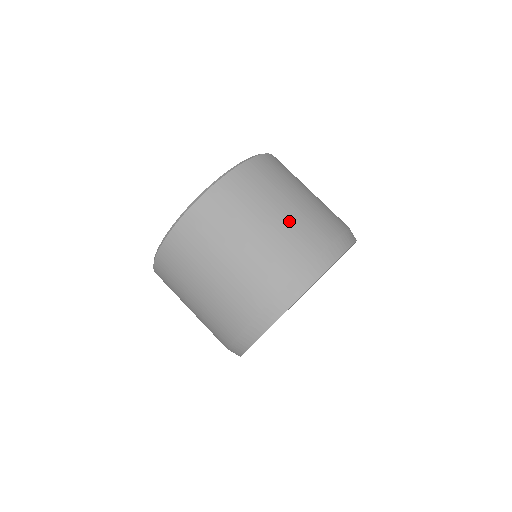
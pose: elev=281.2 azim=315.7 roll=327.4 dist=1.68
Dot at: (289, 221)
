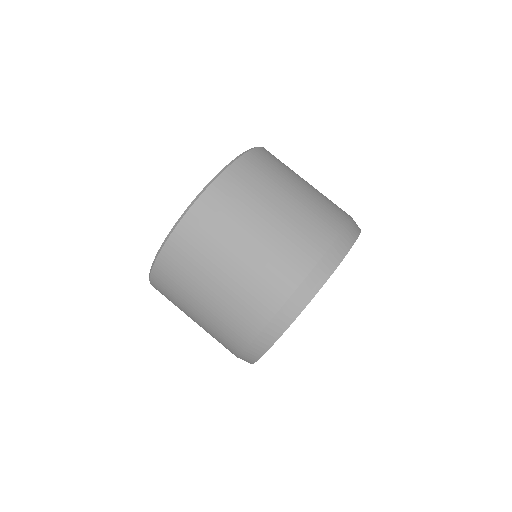
Dot at: (309, 200)
